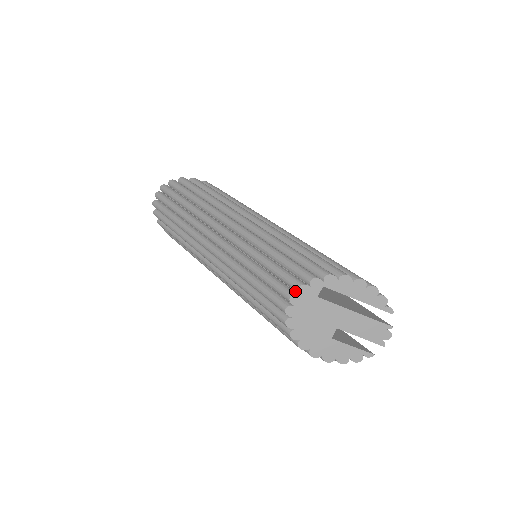
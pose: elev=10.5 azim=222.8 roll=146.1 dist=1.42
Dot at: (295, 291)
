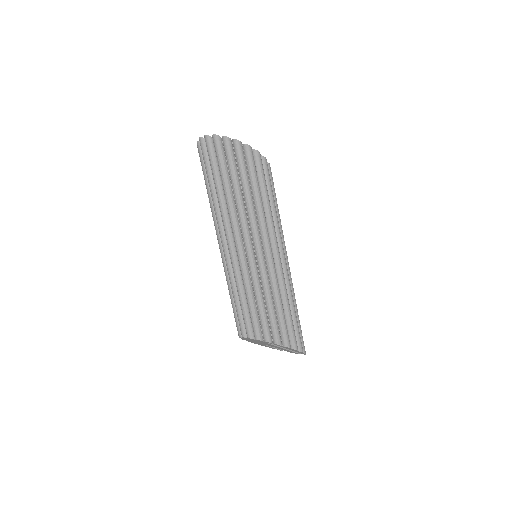
Dot at: (254, 335)
